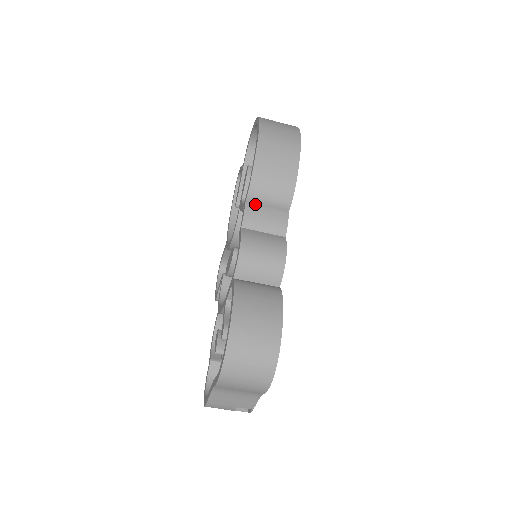
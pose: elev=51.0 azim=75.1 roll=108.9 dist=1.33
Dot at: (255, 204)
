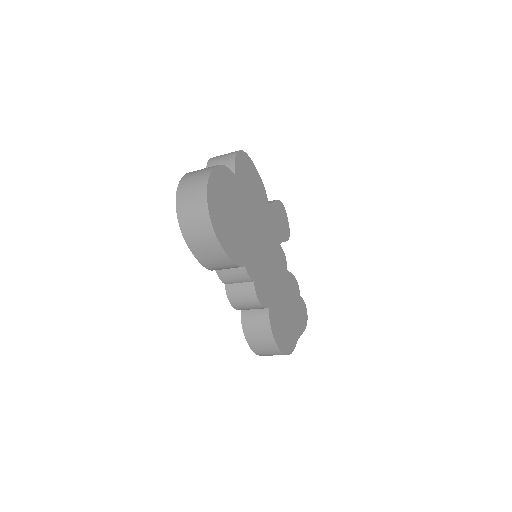
Dot at: occluded
